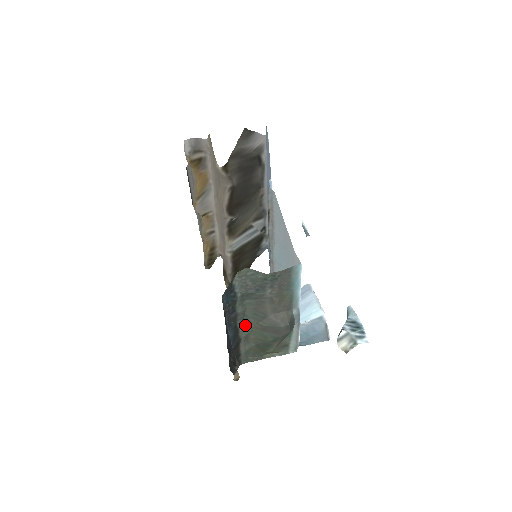
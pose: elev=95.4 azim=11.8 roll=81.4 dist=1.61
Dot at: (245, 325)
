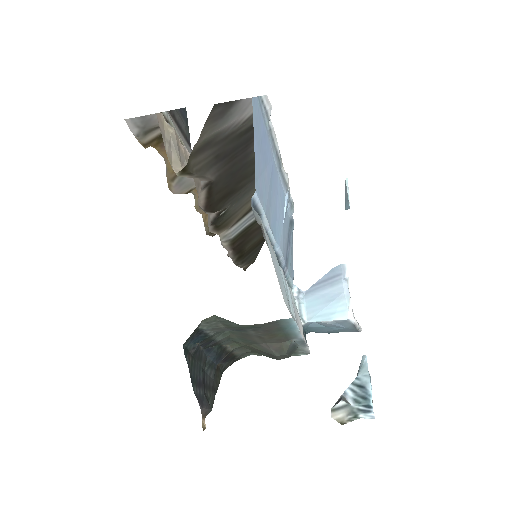
Dot at: (234, 342)
